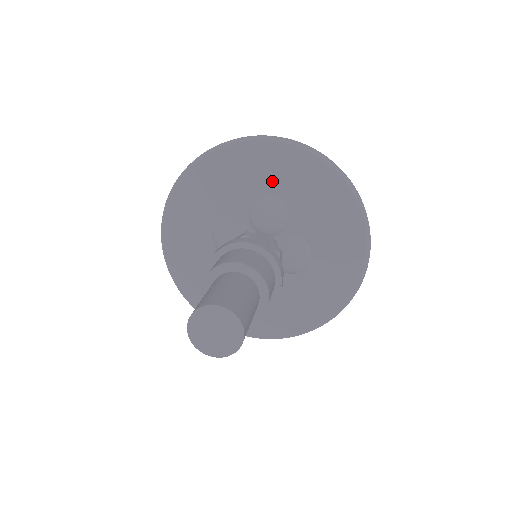
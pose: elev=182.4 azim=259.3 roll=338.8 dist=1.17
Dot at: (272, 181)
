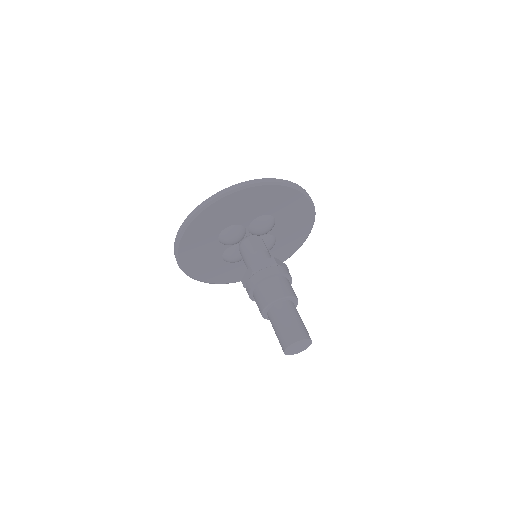
Dot at: (275, 207)
